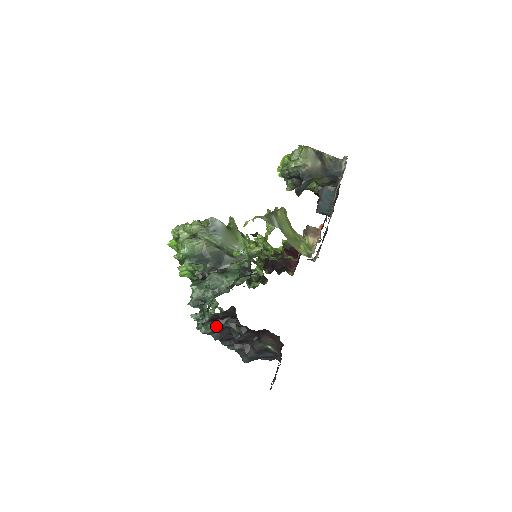
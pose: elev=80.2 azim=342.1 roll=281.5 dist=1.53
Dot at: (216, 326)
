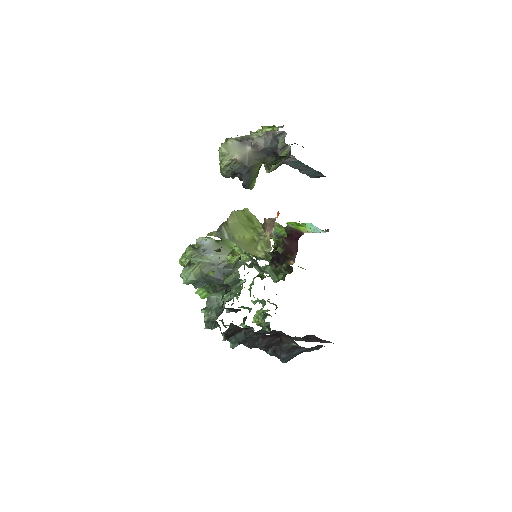
Dot at: (238, 340)
